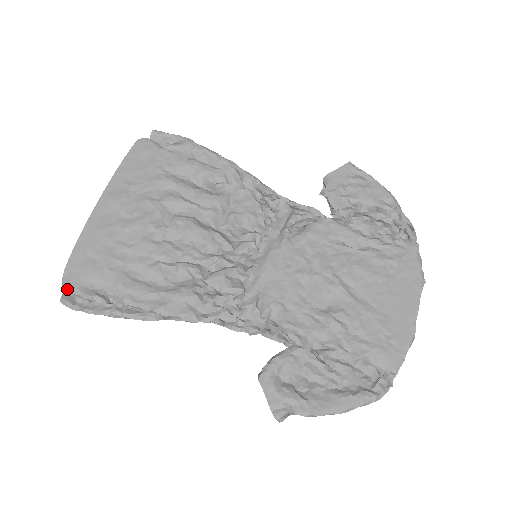
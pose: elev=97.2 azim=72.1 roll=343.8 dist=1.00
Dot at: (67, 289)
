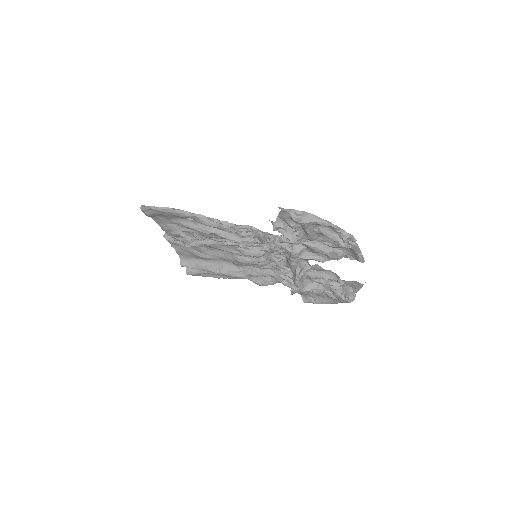
Dot at: occluded
